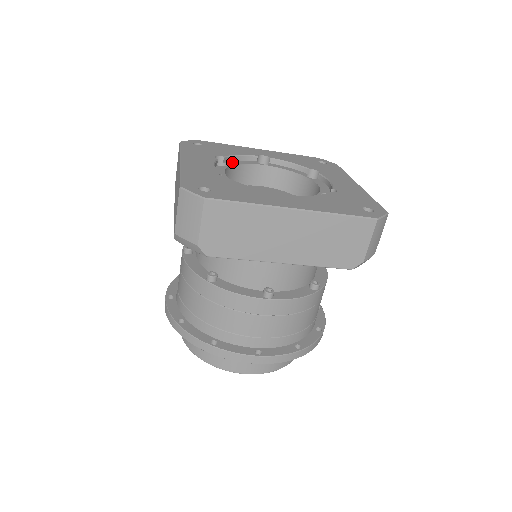
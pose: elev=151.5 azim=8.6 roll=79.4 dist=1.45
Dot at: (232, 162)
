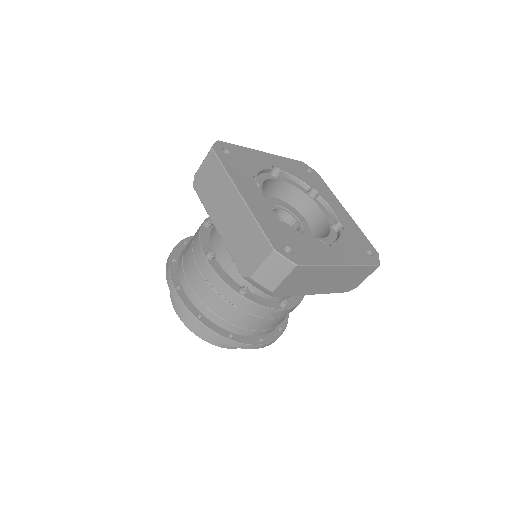
Dot at: (259, 179)
